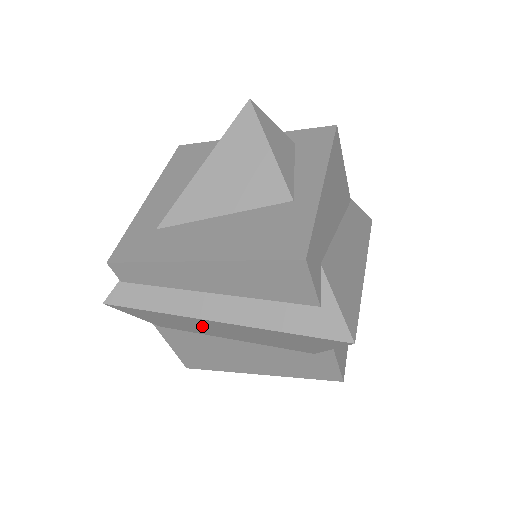
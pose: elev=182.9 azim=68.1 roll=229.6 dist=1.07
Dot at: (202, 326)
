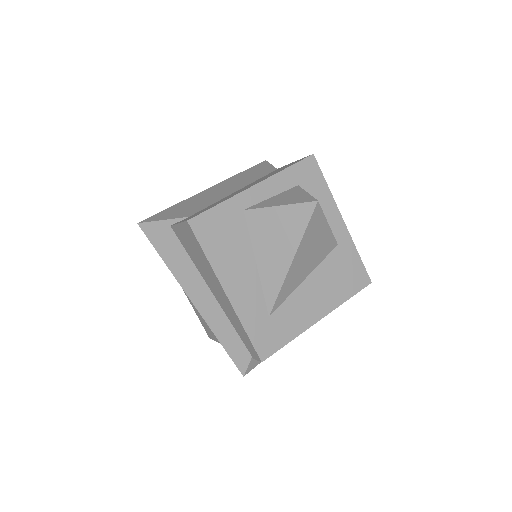
Dot at: occluded
